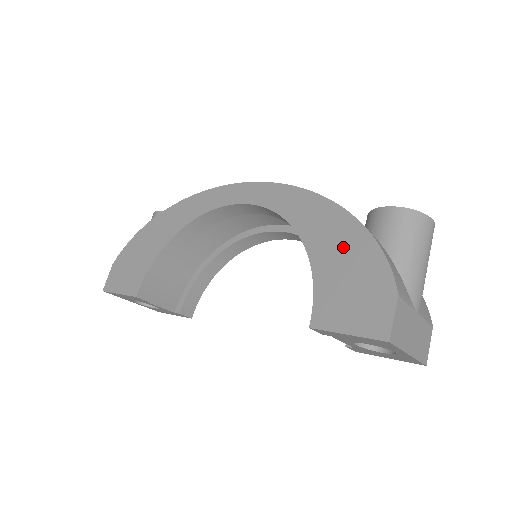
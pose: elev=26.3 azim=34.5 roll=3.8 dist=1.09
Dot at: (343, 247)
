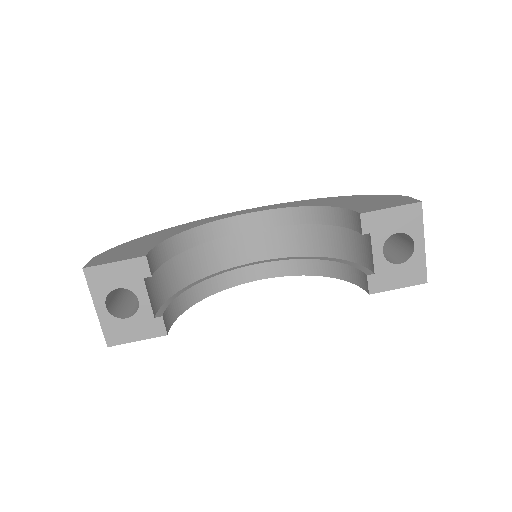
Dot at: (353, 200)
